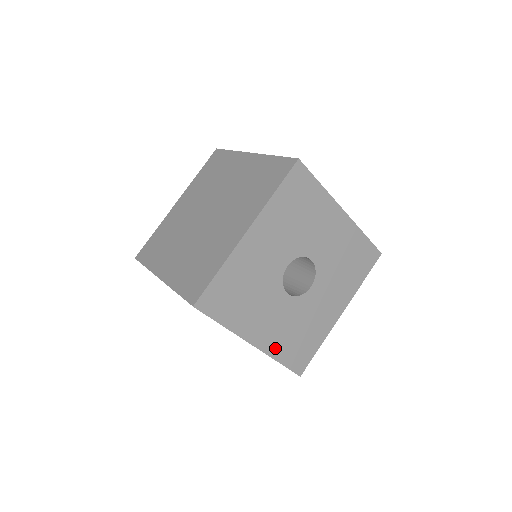
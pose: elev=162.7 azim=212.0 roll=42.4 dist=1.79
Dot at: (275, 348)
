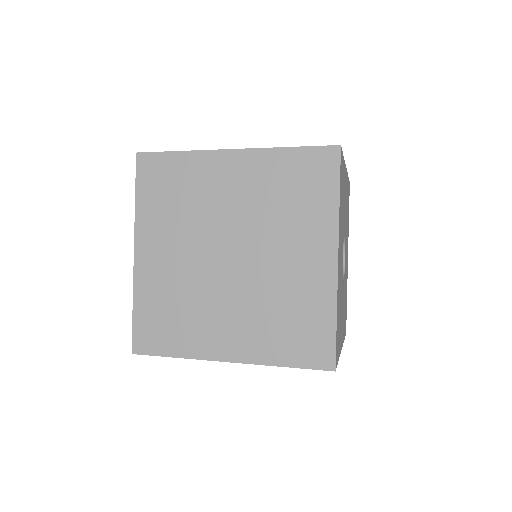
Dot at: (343, 333)
